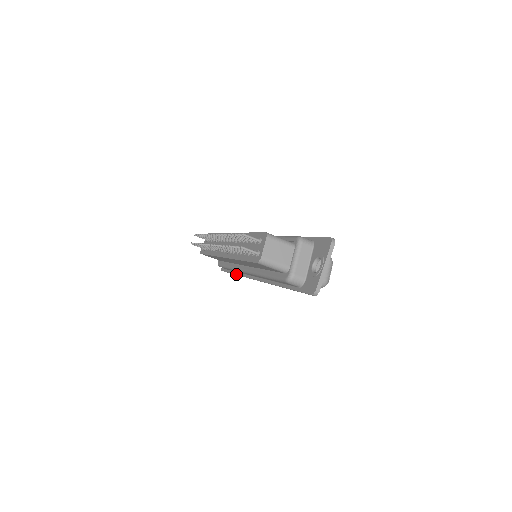
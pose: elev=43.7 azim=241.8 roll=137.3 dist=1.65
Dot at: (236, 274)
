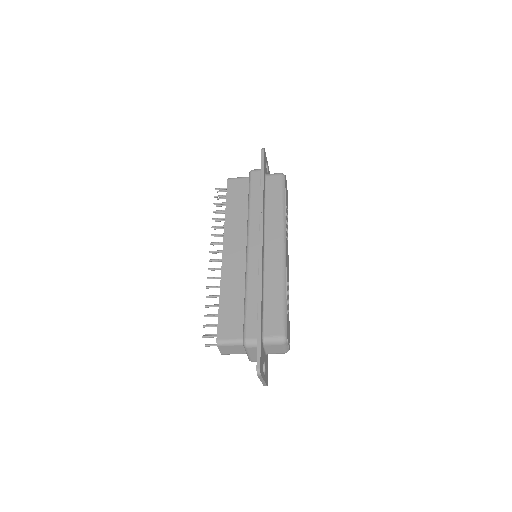
Dot at: occluded
